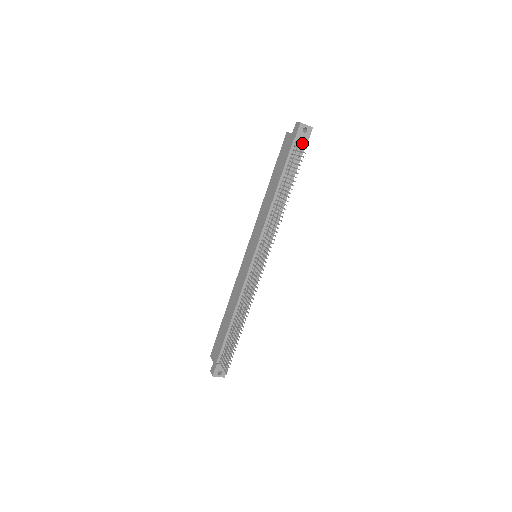
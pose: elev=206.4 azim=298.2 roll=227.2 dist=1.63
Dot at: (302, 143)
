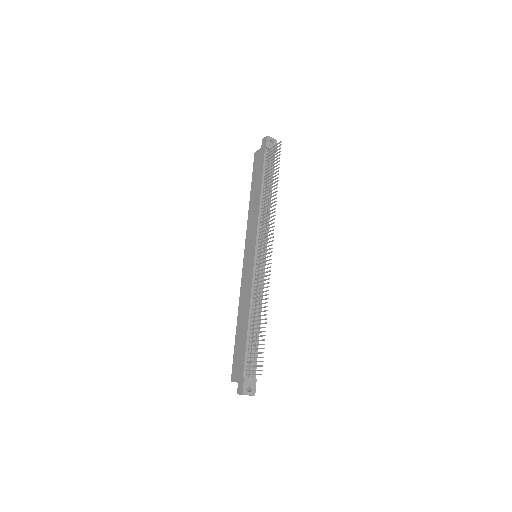
Dot at: (274, 145)
